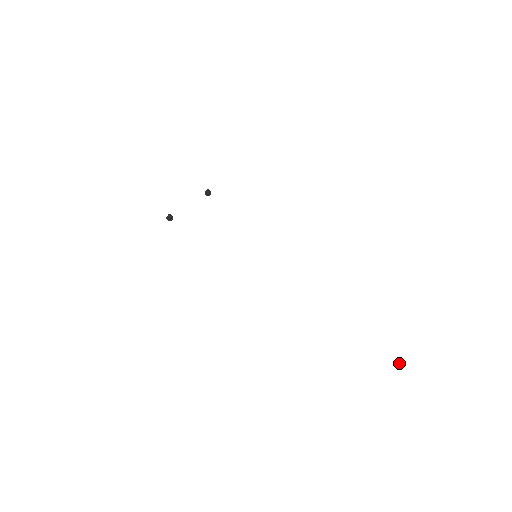
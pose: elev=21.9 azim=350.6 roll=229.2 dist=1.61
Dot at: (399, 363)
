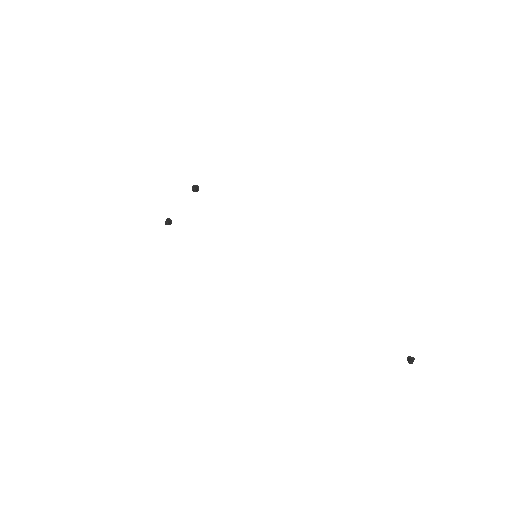
Dot at: (411, 357)
